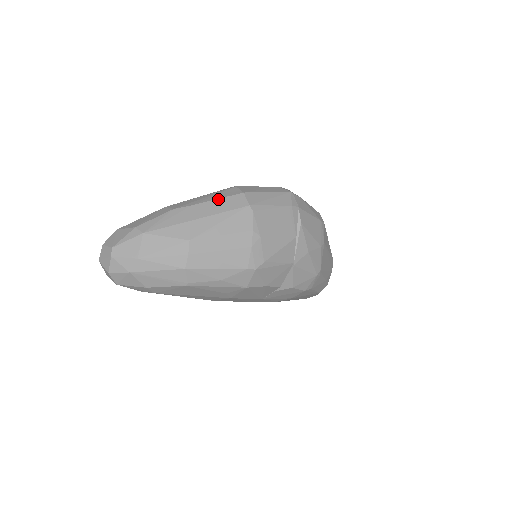
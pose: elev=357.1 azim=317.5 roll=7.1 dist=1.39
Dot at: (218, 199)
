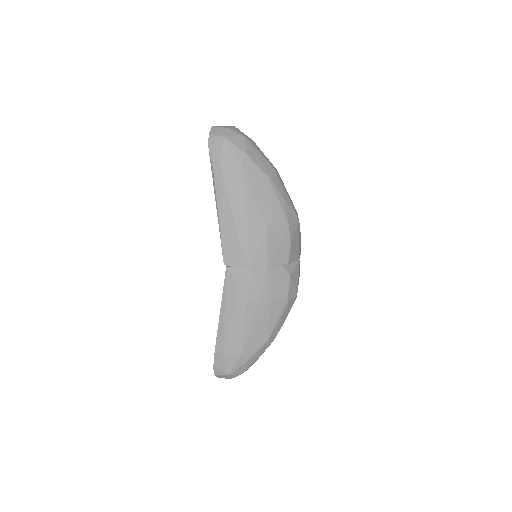
Dot at: occluded
